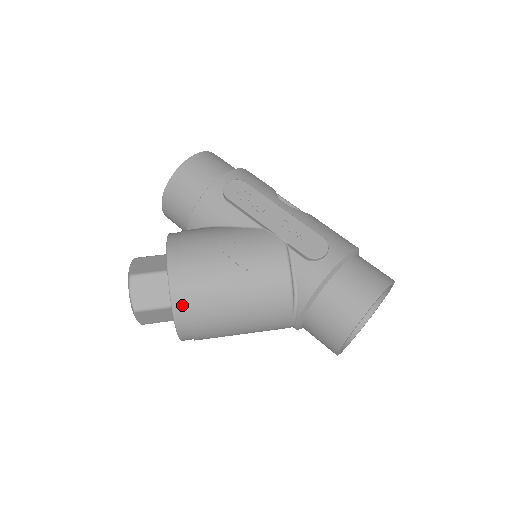
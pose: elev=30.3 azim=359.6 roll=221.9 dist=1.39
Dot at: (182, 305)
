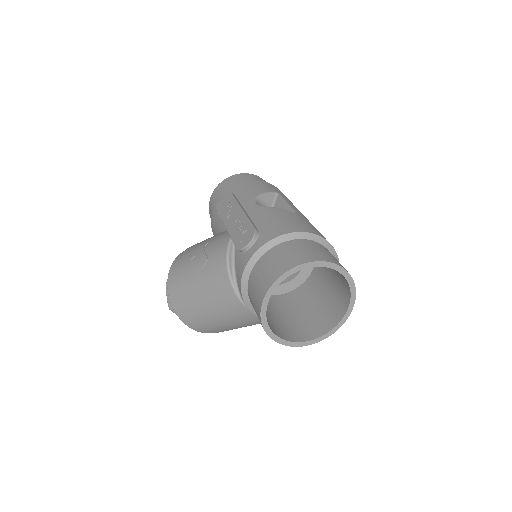
Dot at: (175, 301)
